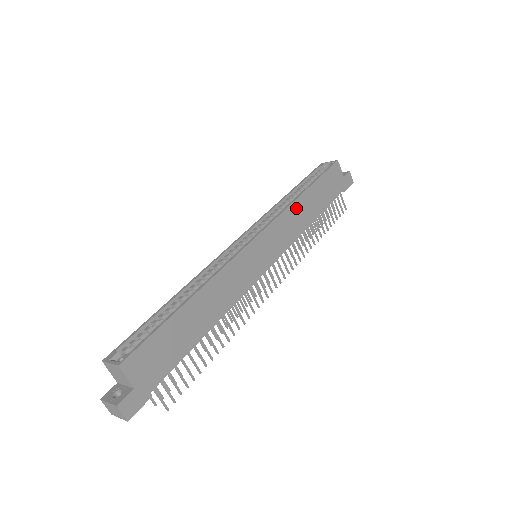
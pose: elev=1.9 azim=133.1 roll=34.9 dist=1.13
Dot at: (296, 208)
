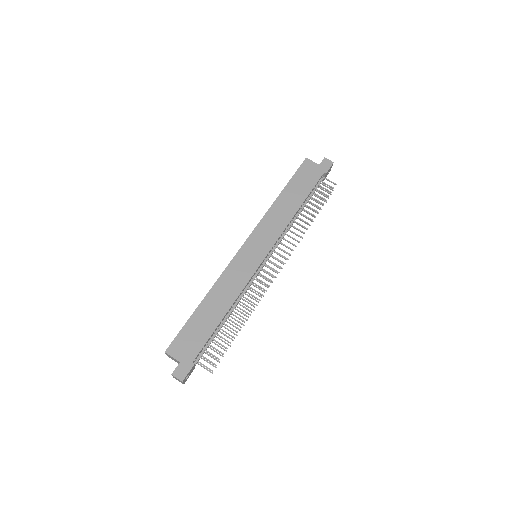
Dot at: (275, 210)
